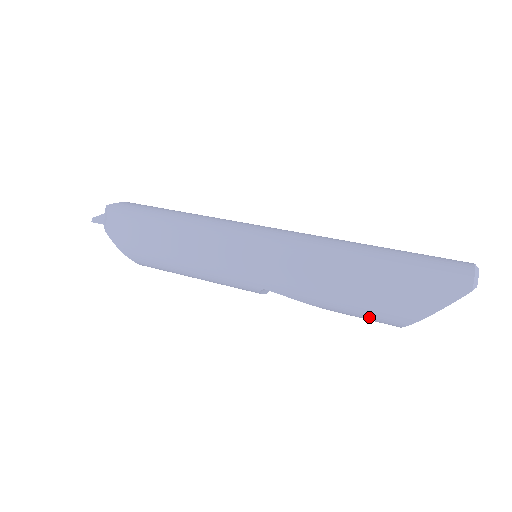
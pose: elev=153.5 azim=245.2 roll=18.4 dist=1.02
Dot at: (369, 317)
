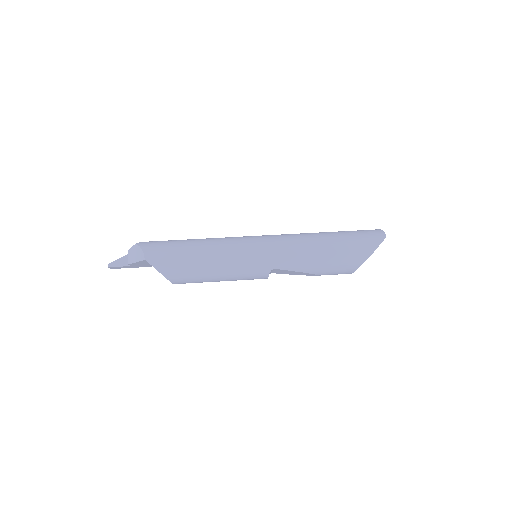
Dot at: (339, 268)
